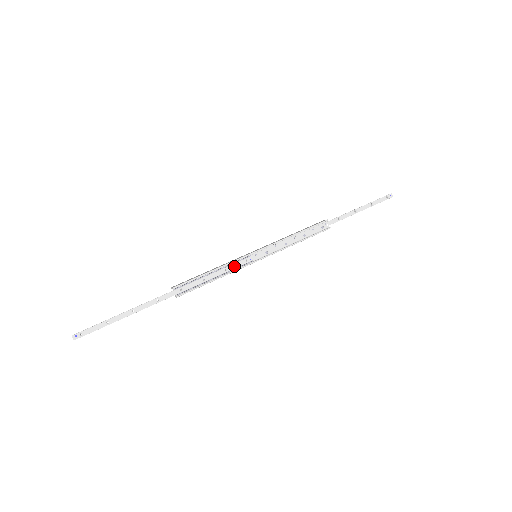
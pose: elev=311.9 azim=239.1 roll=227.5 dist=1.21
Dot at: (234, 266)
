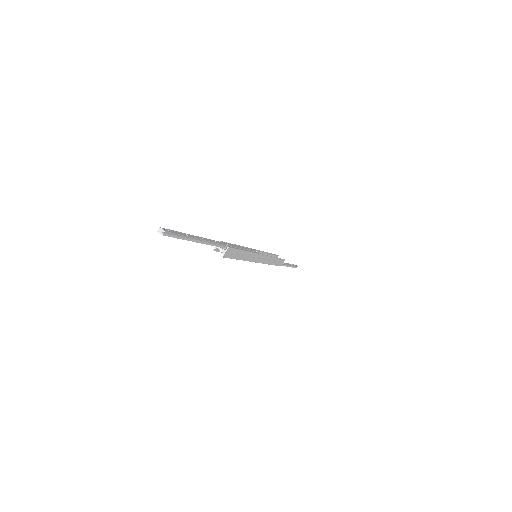
Dot at: (250, 250)
